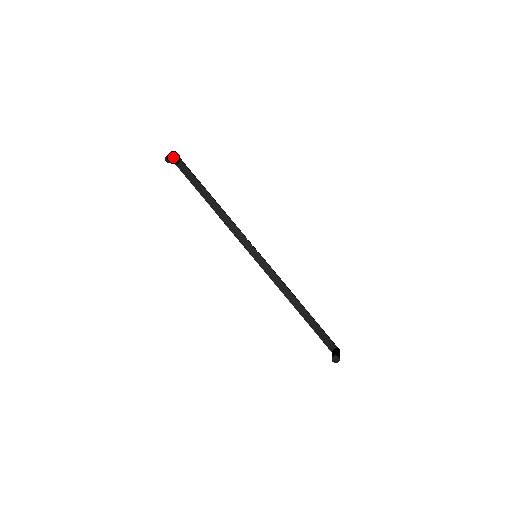
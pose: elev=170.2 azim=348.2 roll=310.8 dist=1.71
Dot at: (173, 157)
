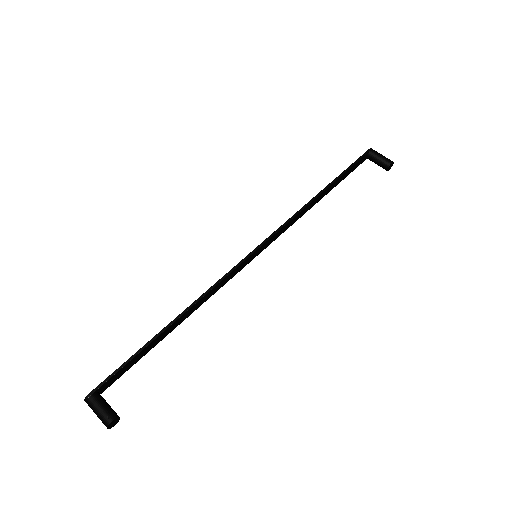
Dot at: (110, 417)
